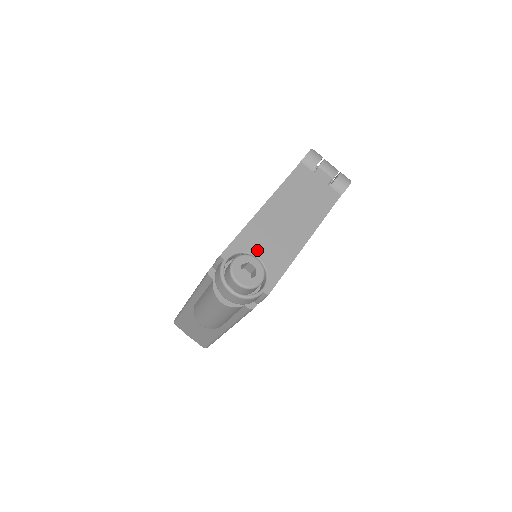
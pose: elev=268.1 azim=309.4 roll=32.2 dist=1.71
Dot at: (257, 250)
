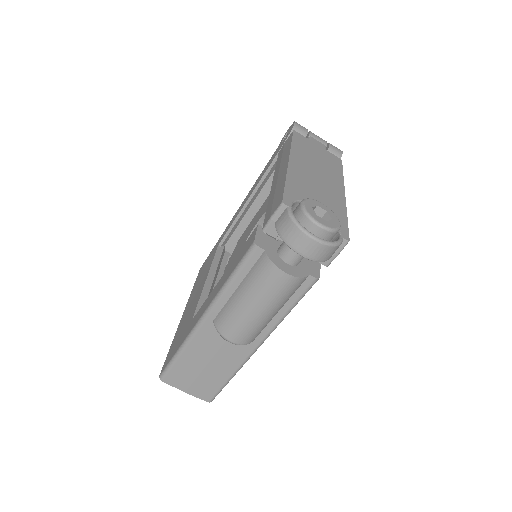
Dot at: occluded
